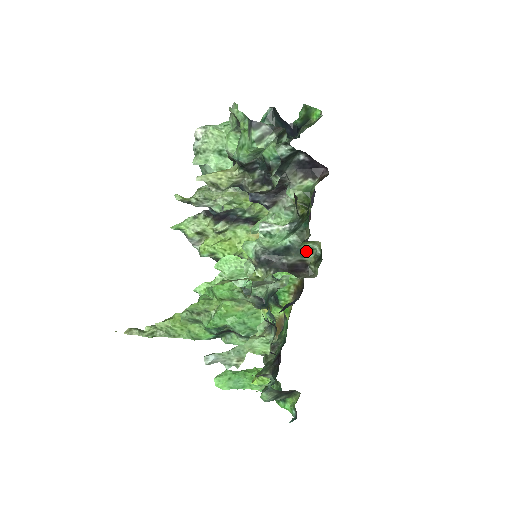
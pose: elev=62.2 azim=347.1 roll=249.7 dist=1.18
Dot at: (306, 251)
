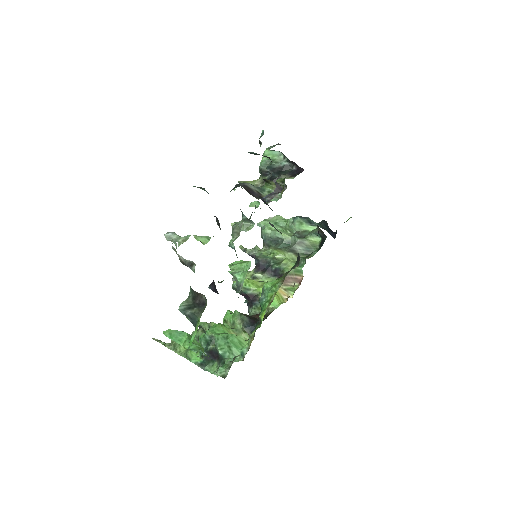
Dot at: (265, 191)
